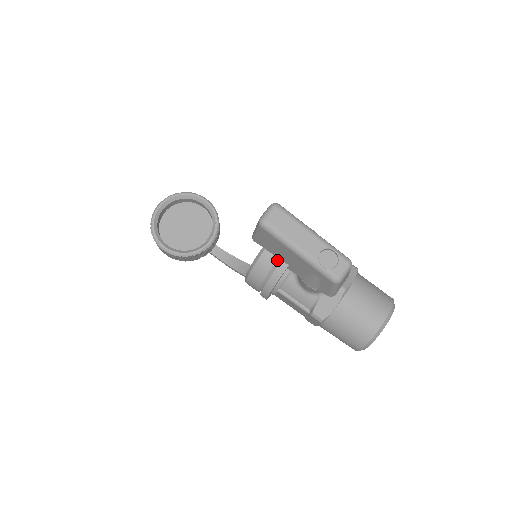
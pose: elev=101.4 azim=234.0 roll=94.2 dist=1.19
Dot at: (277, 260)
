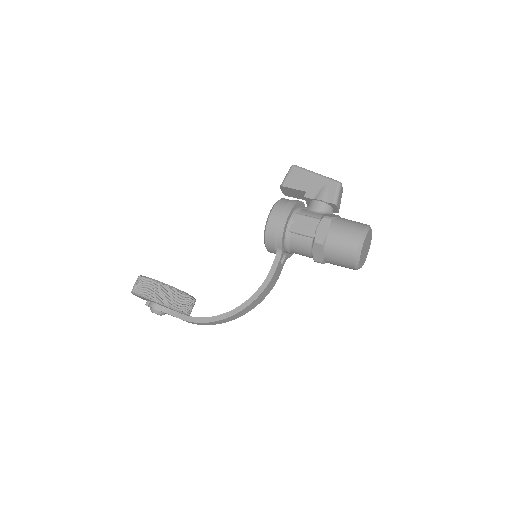
Dot at: occluded
